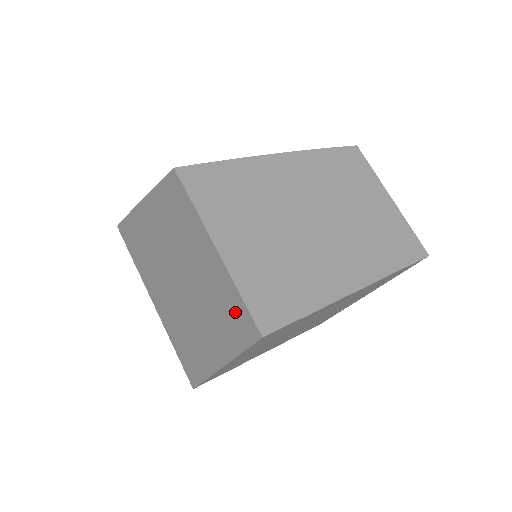
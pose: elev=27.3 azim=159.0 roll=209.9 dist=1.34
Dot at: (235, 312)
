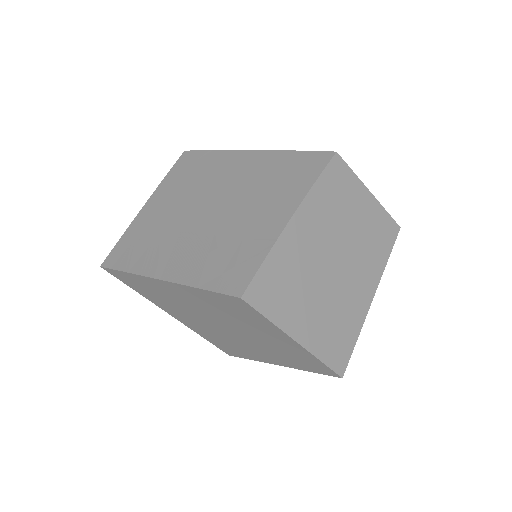
Dot at: (311, 363)
